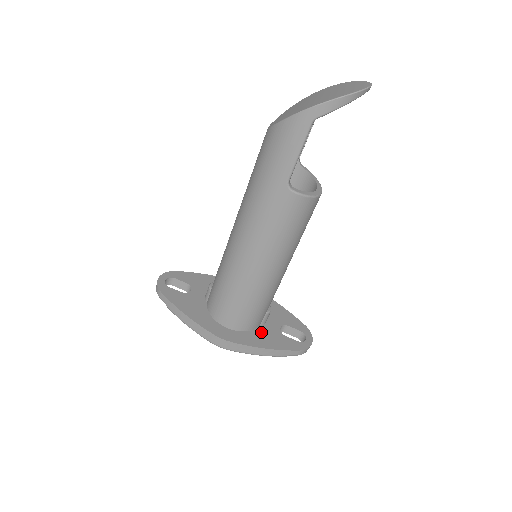
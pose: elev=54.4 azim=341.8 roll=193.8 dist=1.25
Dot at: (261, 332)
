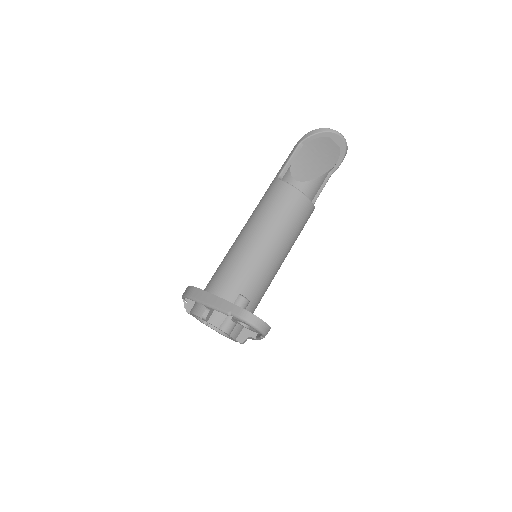
Dot at: occluded
